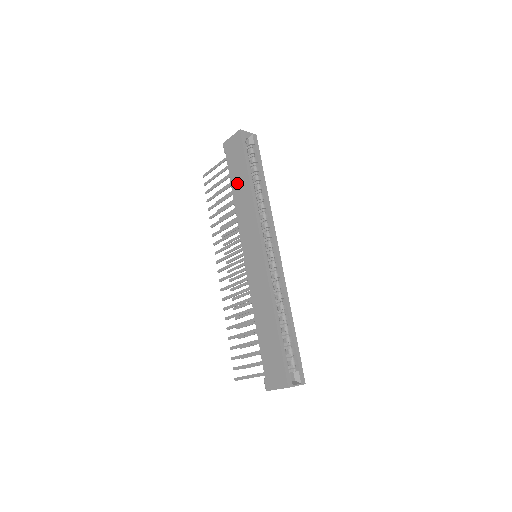
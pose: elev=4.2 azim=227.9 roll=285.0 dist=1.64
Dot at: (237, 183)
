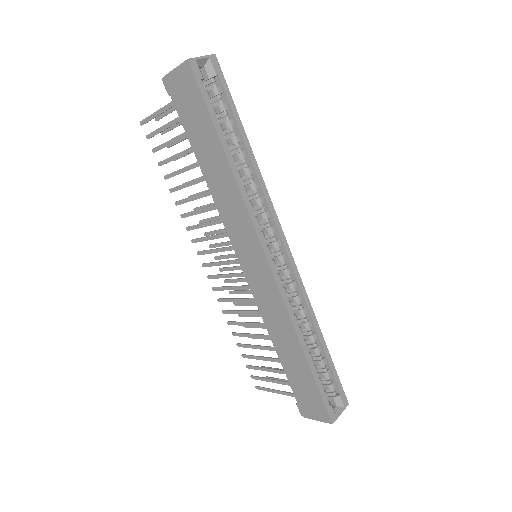
Dot at: (204, 154)
